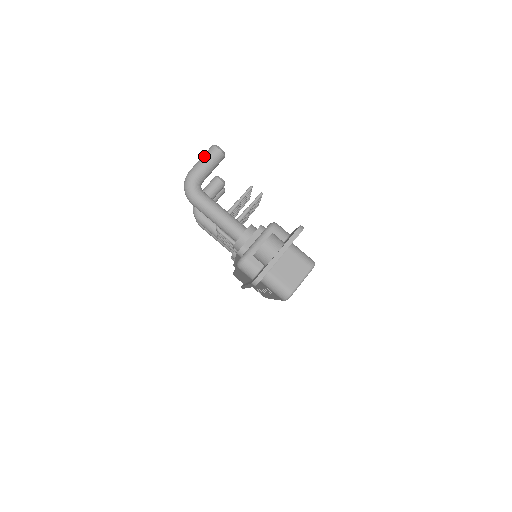
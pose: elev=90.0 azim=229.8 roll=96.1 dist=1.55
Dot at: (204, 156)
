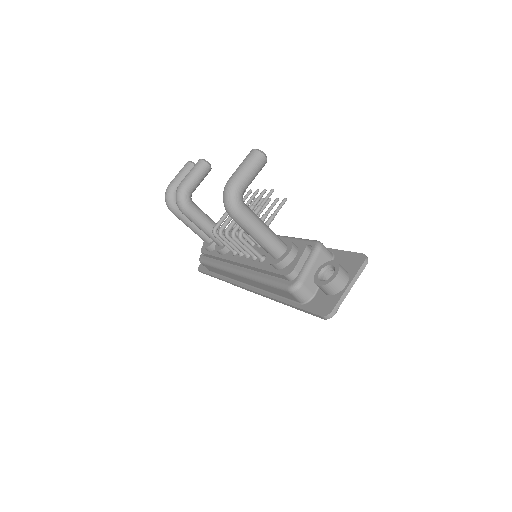
Dot at: (249, 163)
